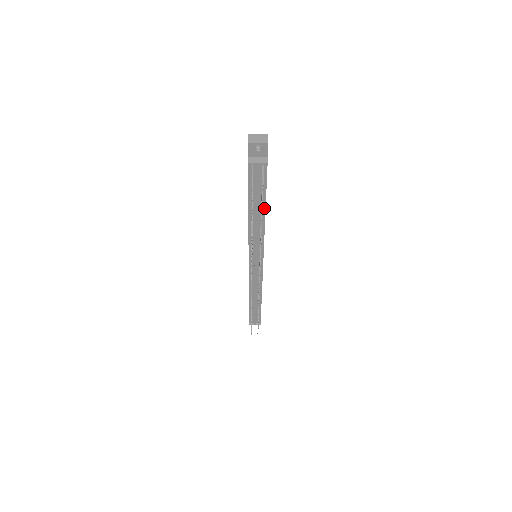
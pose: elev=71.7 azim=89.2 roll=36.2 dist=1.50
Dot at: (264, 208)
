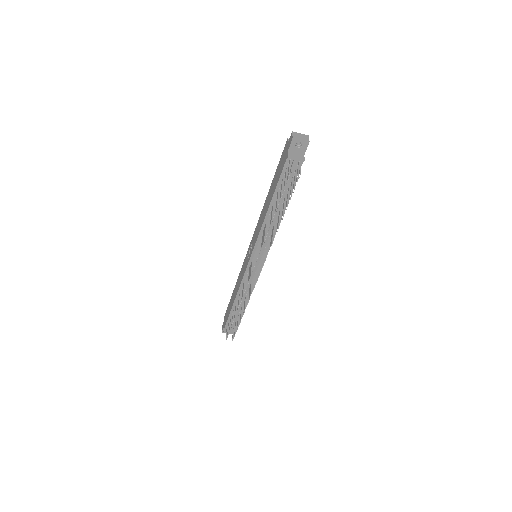
Dot at: occluded
